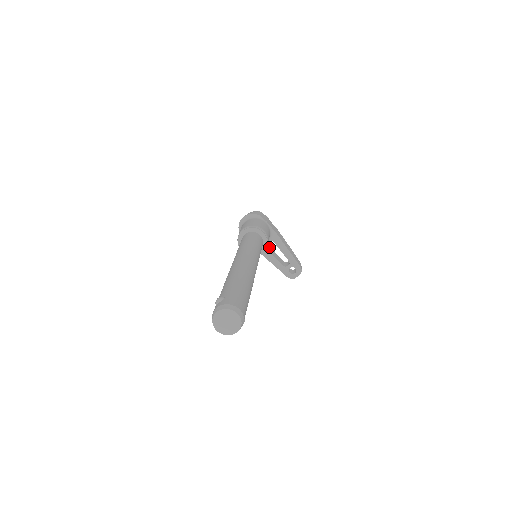
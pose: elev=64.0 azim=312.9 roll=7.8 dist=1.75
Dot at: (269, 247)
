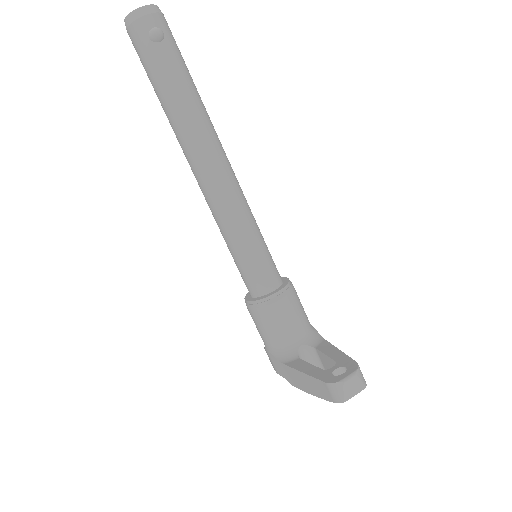
Dot at: occluded
